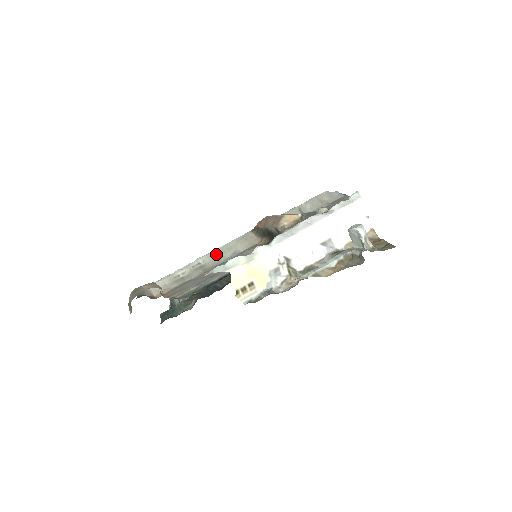
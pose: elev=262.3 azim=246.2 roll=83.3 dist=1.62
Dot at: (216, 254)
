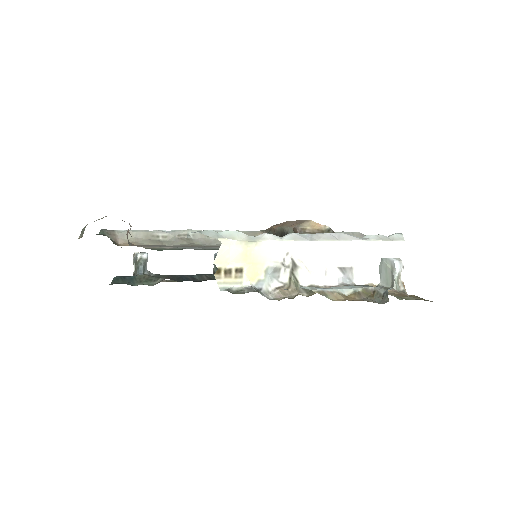
Dot at: occluded
